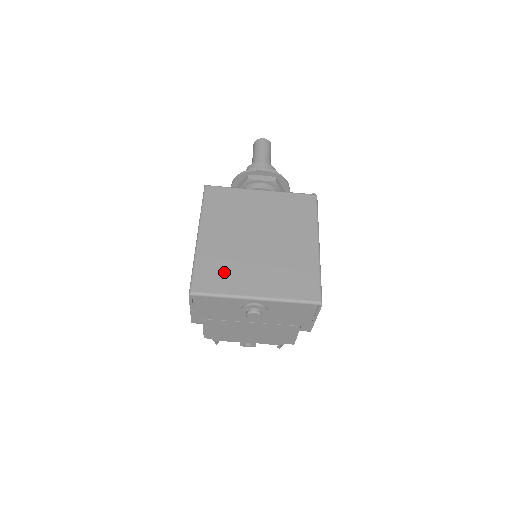
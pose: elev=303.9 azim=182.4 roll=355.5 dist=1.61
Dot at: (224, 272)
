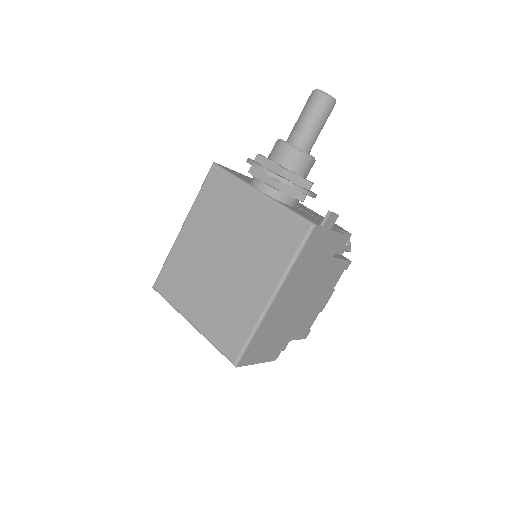
Dot at: (181, 281)
